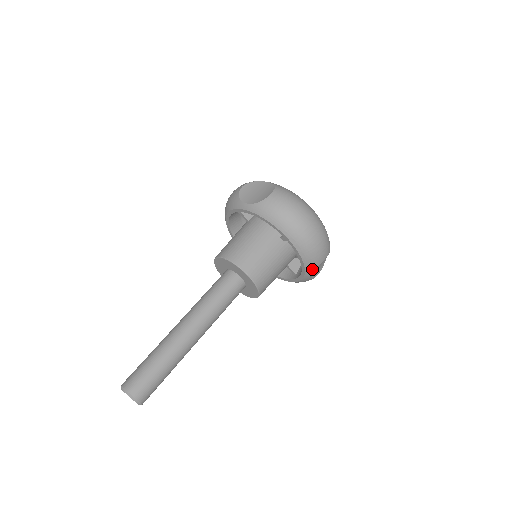
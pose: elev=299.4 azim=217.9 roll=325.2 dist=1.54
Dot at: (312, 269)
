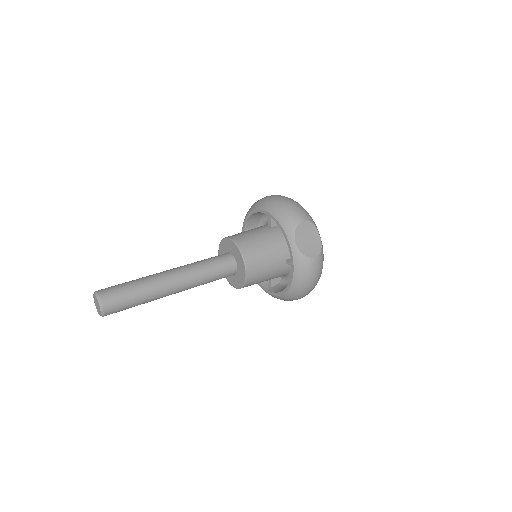
Dot at: (292, 231)
